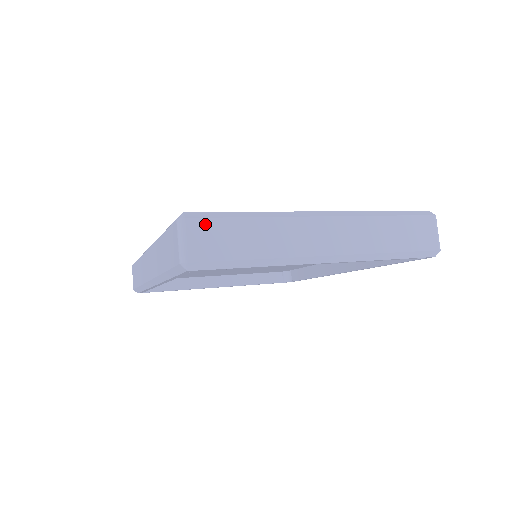
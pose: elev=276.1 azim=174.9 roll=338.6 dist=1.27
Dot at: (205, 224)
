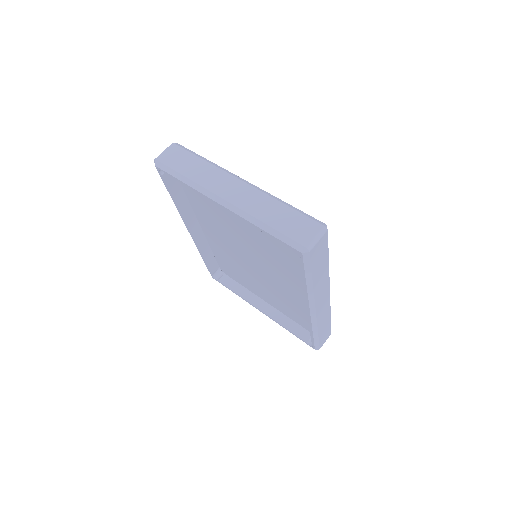
Dot at: (179, 150)
